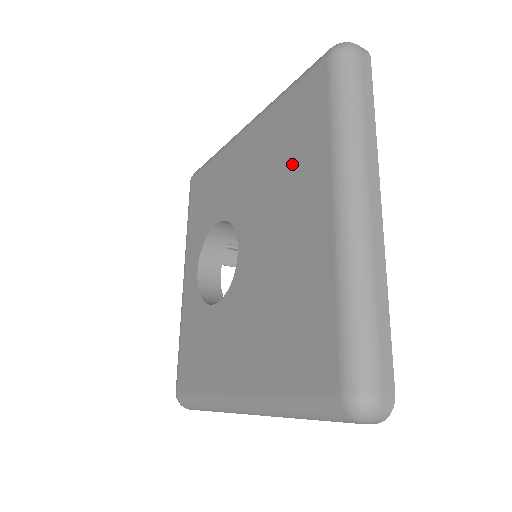
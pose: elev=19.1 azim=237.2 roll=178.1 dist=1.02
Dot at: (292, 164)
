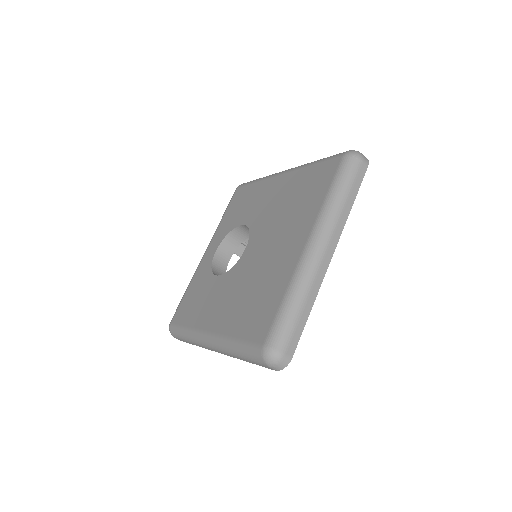
Dot at: (297, 210)
